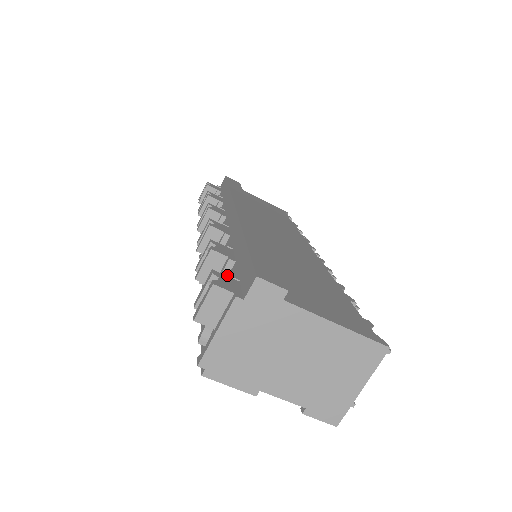
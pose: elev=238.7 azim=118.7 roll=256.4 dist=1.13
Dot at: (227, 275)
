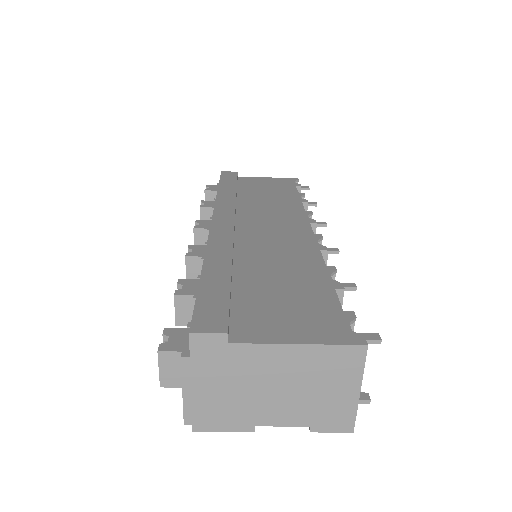
Dot at: occluded
